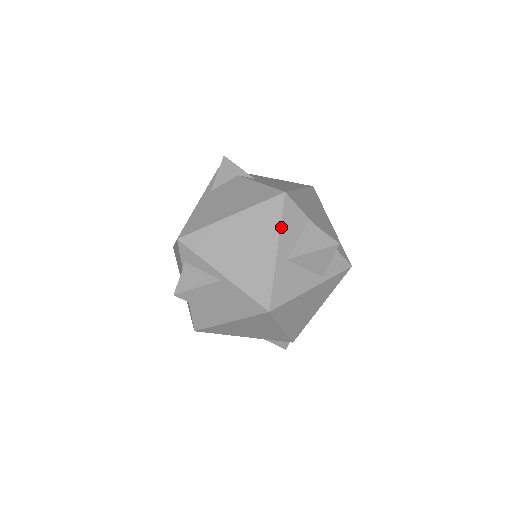
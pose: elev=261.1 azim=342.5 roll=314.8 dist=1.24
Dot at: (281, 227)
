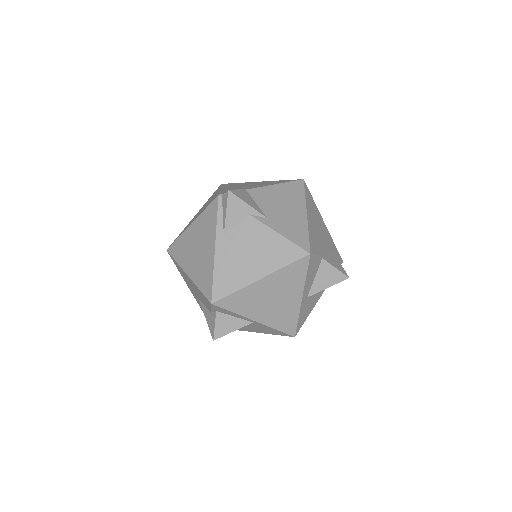
Dot at: (306, 280)
